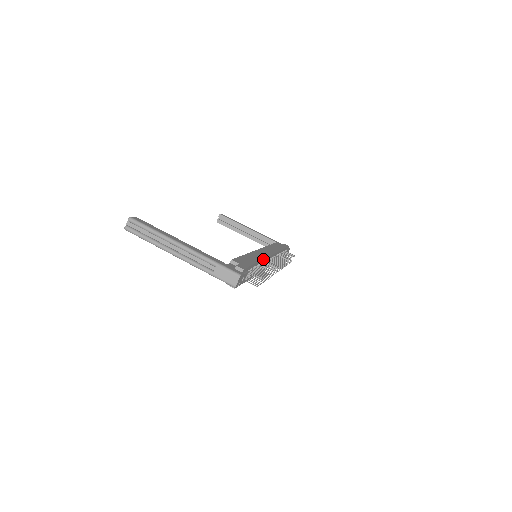
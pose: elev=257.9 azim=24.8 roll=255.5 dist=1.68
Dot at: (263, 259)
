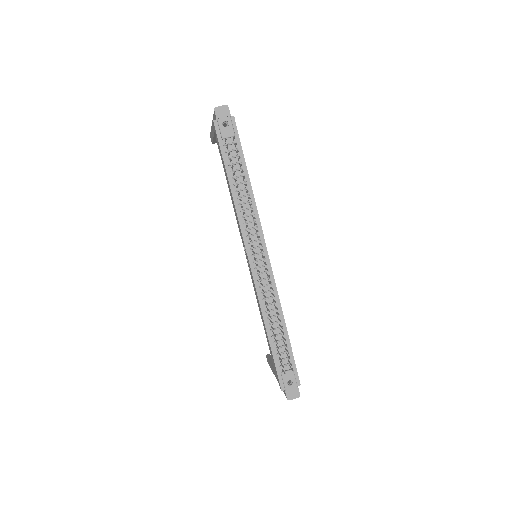
Dot at: occluded
